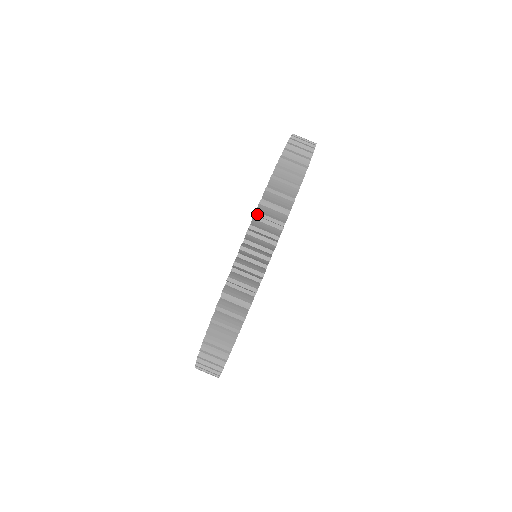
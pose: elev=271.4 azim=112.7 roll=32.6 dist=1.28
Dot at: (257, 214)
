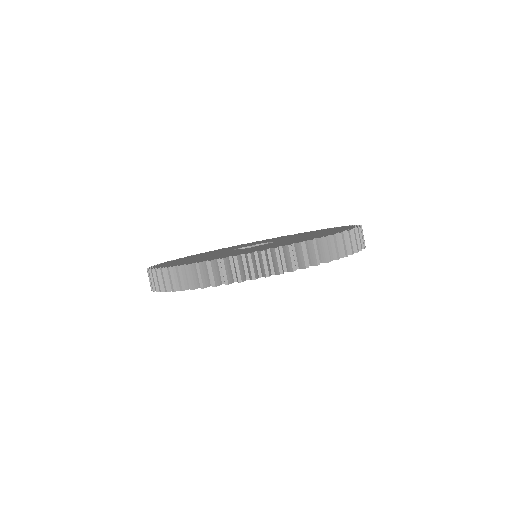
Dot at: occluded
